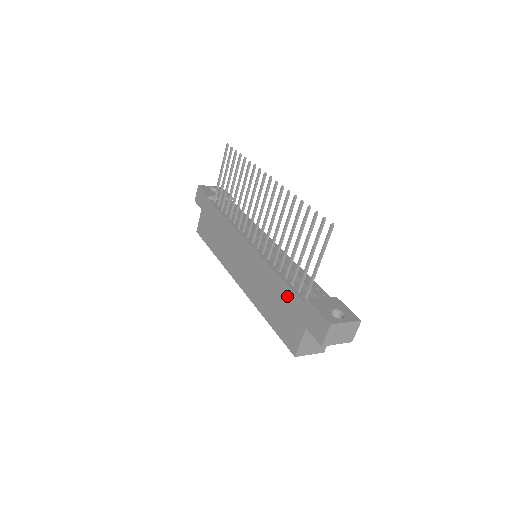
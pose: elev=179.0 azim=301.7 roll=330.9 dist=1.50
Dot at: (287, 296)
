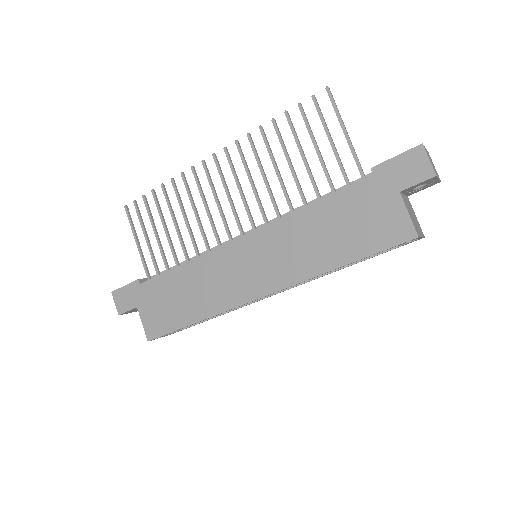
Dot at: (344, 202)
